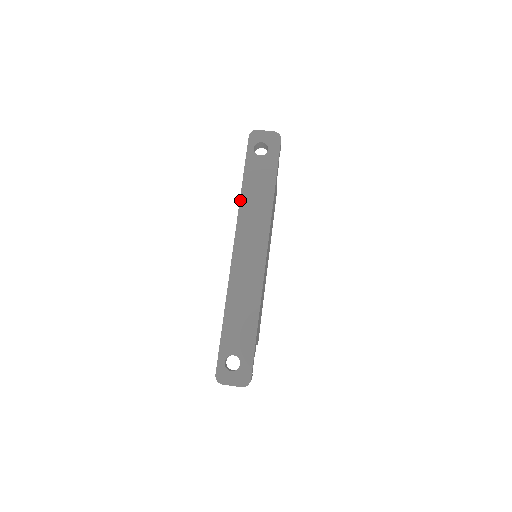
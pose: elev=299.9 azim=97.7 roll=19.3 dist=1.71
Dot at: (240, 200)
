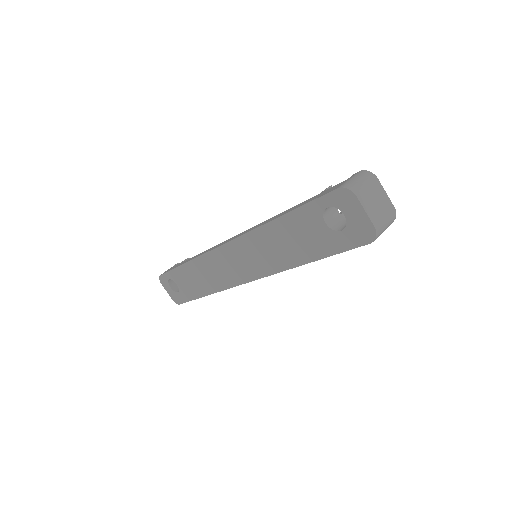
Dot at: (261, 226)
